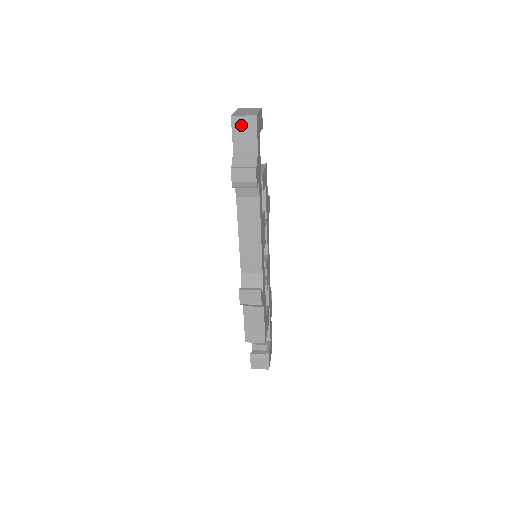
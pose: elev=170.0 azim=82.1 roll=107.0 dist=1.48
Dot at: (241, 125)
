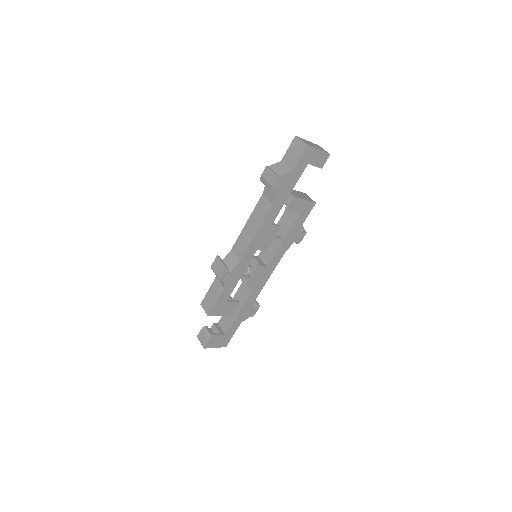
Dot at: (296, 146)
